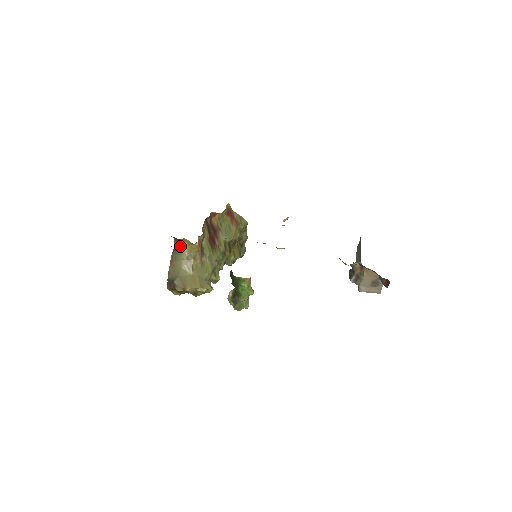
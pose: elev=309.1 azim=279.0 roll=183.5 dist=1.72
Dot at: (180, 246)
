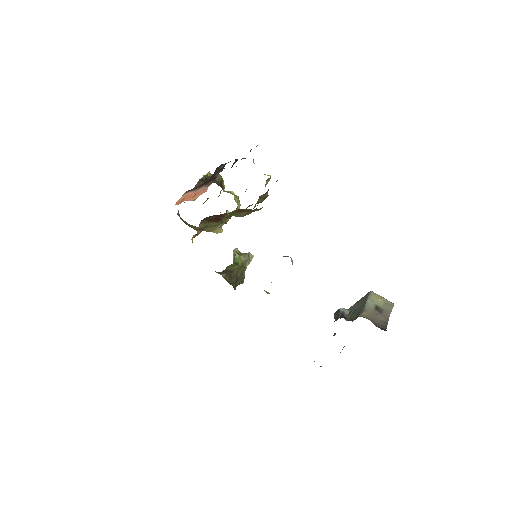
Dot at: occluded
